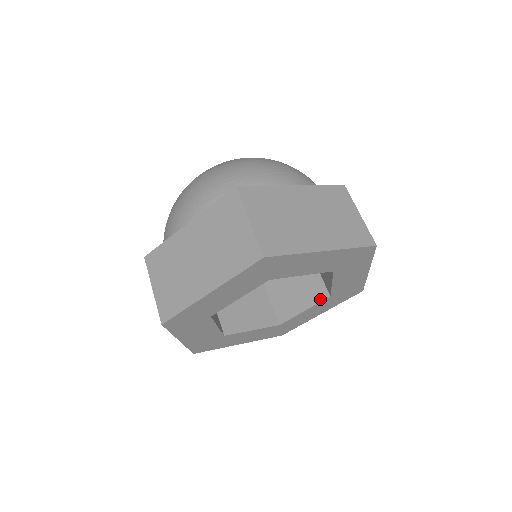
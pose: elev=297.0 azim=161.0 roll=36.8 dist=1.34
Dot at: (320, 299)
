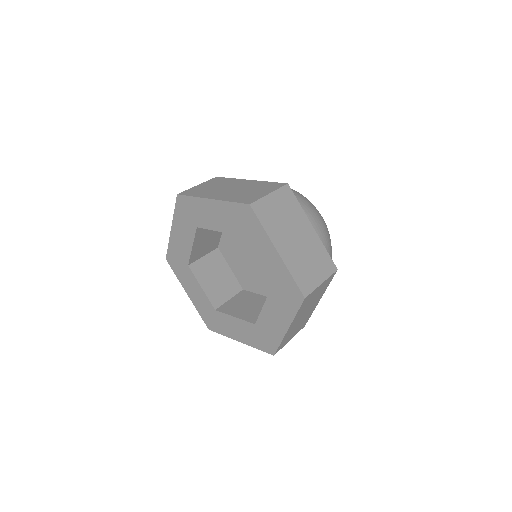
Dot at: (249, 320)
